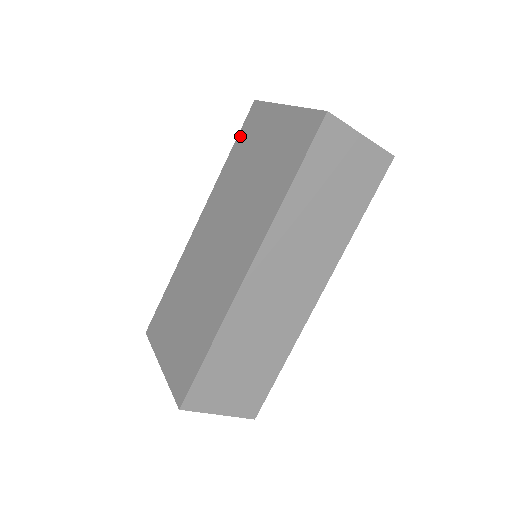
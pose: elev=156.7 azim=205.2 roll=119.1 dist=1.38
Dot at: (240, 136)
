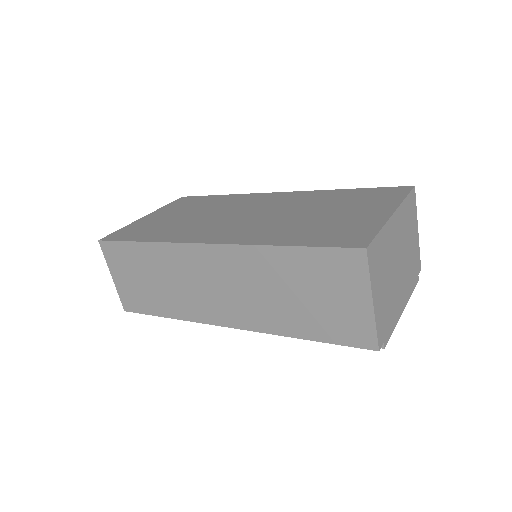
Dot at: (369, 189)
